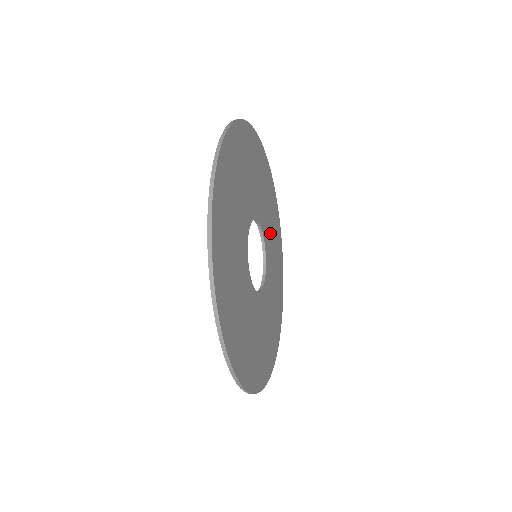
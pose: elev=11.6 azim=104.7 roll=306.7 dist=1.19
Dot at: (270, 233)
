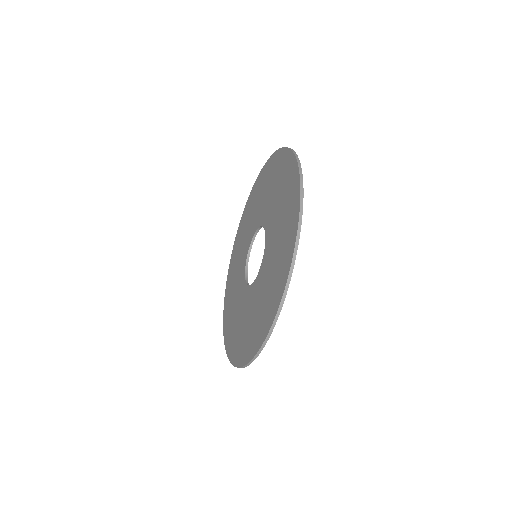
Dot at: occluded
